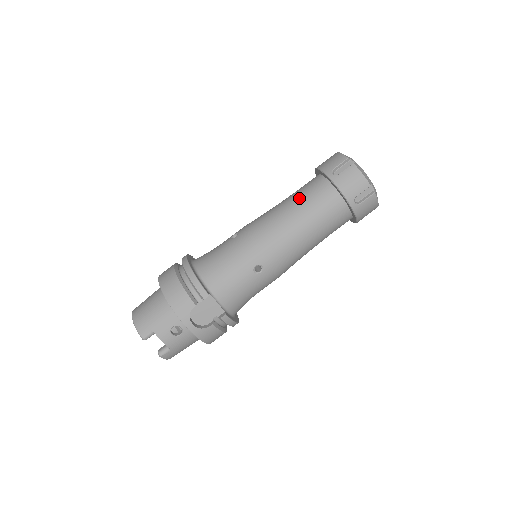
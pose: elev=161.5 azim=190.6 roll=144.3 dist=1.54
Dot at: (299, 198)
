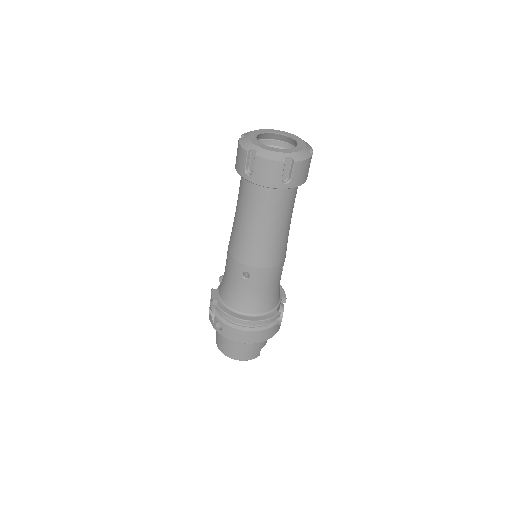
Dot at: (270, 217)
